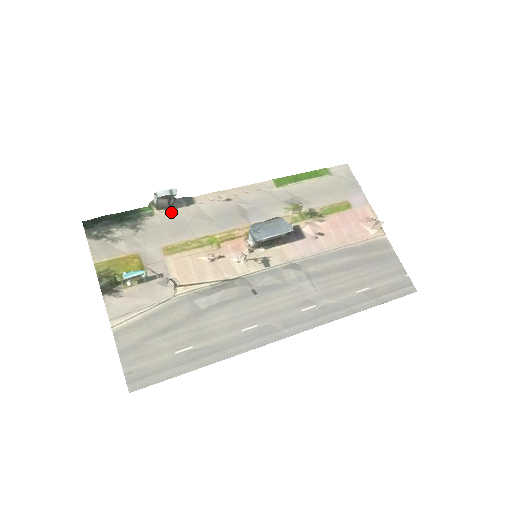
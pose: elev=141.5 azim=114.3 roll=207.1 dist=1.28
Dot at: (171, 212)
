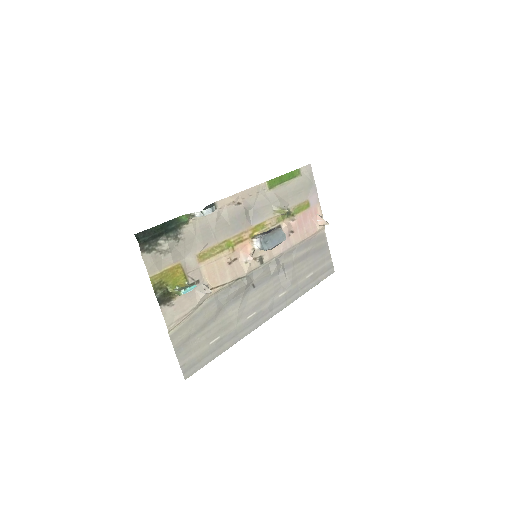
Dot at: (200, 219)
